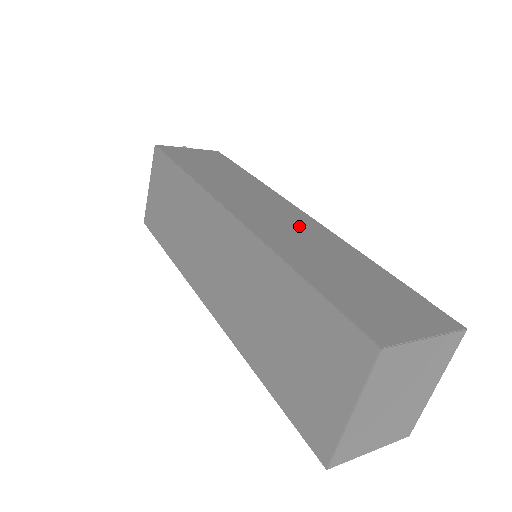
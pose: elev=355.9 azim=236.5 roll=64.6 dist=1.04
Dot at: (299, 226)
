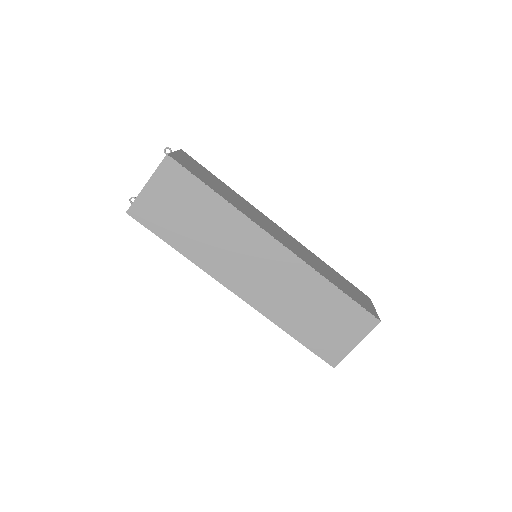
Dot at: (296, 244)
